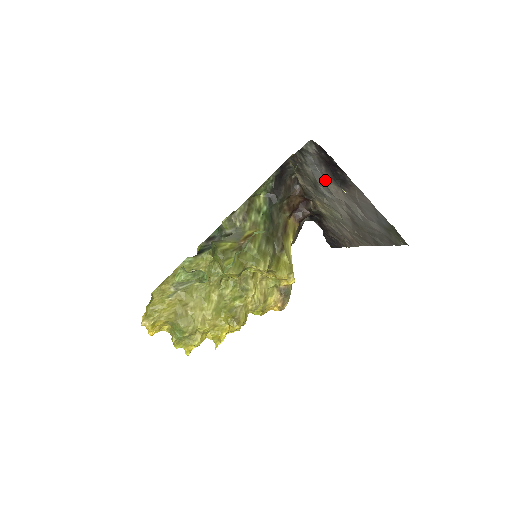
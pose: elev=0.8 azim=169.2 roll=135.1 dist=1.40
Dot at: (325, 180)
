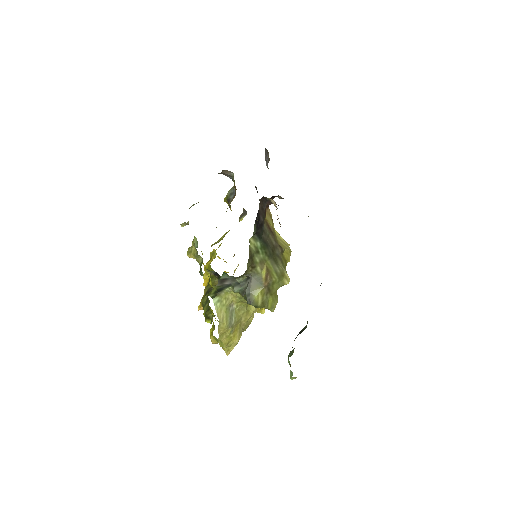
Dot at: occluded
